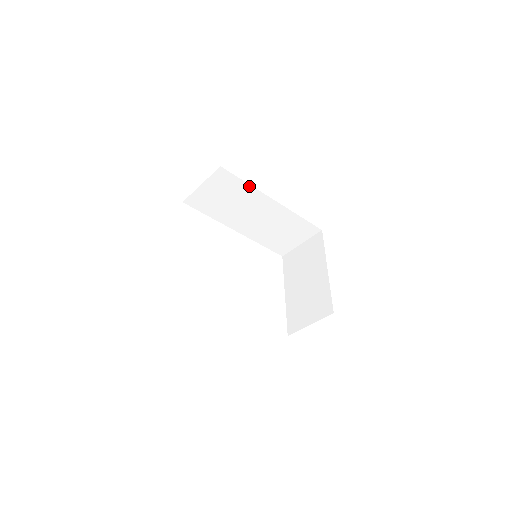
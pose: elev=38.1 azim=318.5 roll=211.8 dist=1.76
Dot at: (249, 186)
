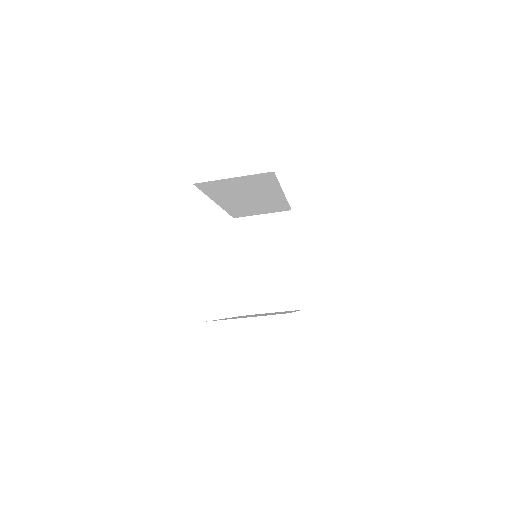
Dot at: (277, 184)
